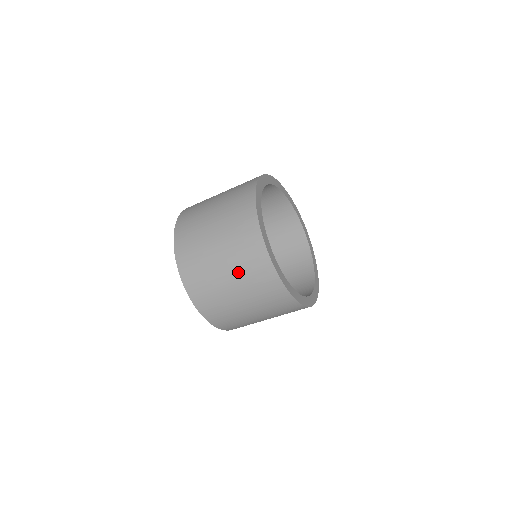
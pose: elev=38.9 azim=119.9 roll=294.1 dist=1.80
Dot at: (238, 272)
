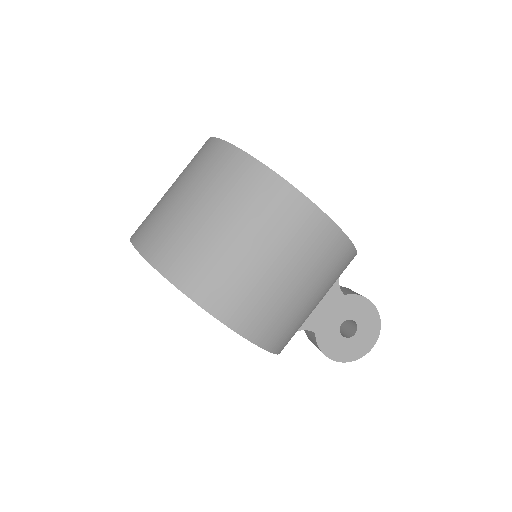
Dot at: (194, 182)
